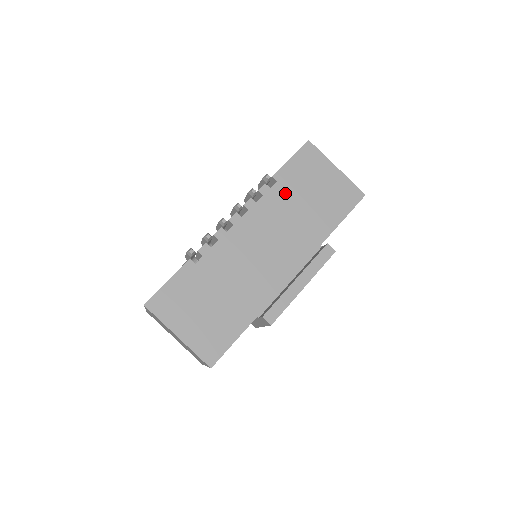
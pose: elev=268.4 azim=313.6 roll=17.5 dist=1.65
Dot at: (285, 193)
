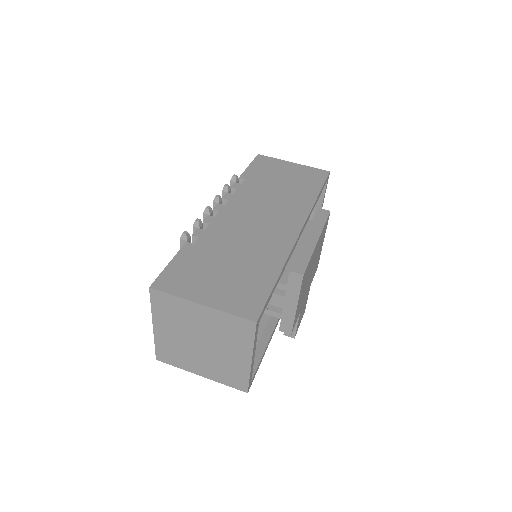
Dot at: (257, 184)
